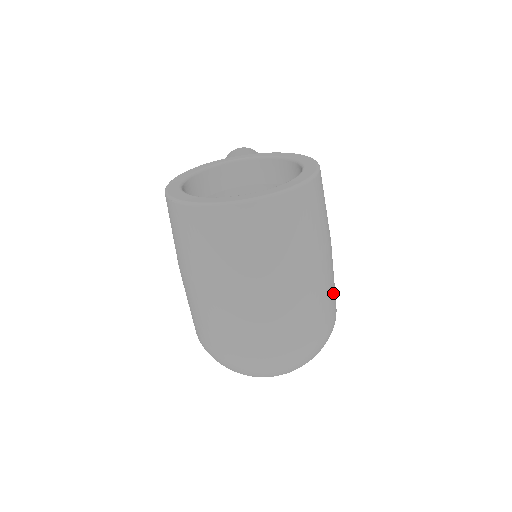
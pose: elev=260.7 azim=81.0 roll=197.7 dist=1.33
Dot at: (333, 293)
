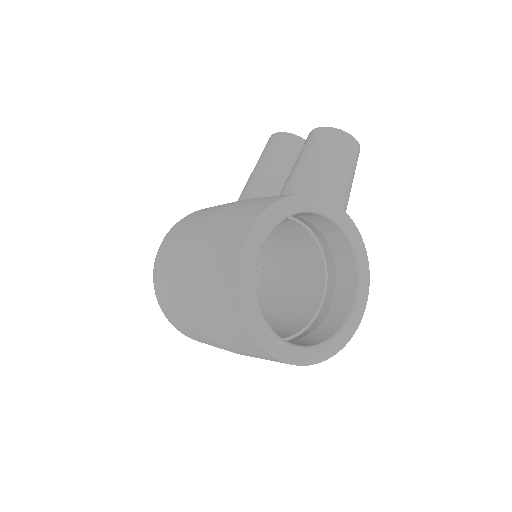
Dot at: occluded
